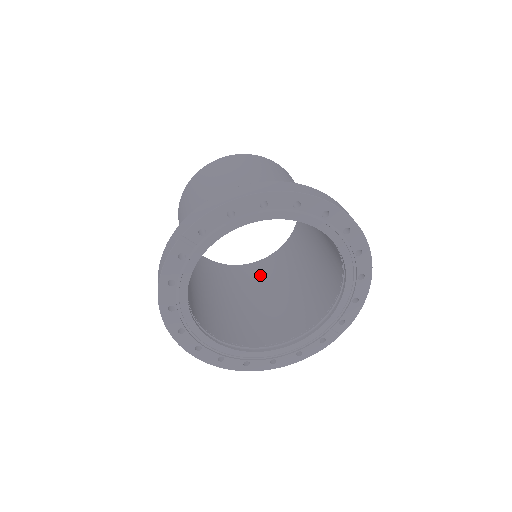
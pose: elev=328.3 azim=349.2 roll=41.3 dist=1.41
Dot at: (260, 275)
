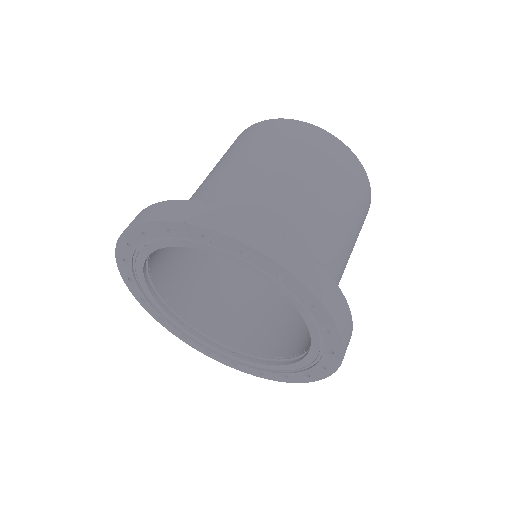
Dot at: occluded
